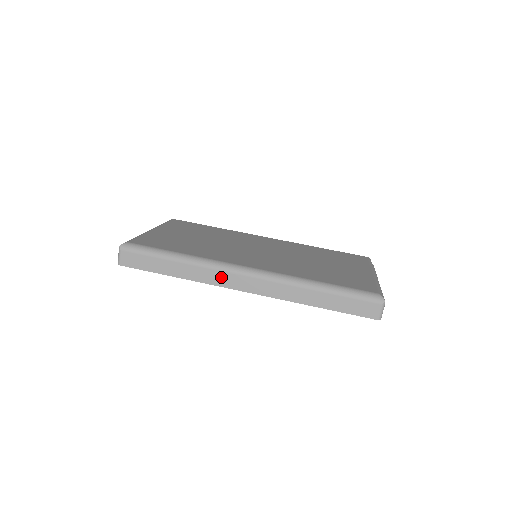
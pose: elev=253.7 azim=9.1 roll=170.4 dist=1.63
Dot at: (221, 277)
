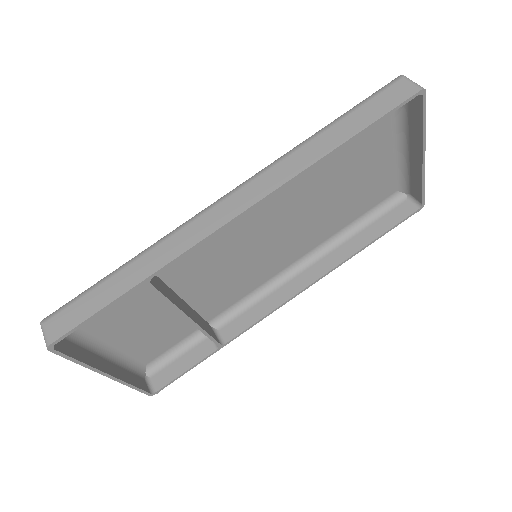
Dot at: (195, 229)
